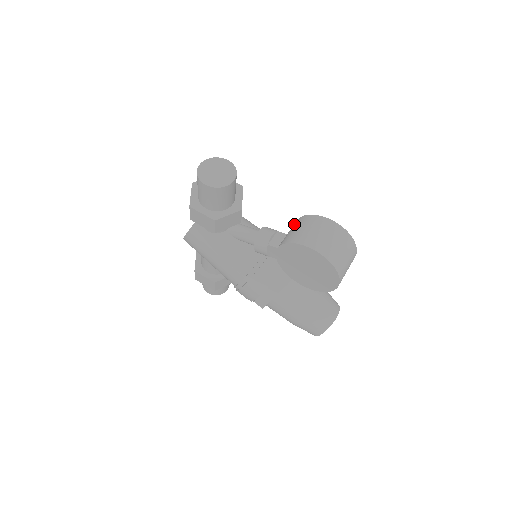
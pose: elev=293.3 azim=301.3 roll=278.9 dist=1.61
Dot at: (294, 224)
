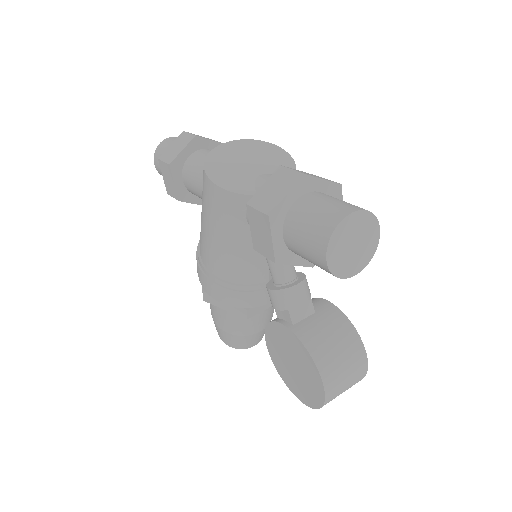
Dot at: (334, 318)
